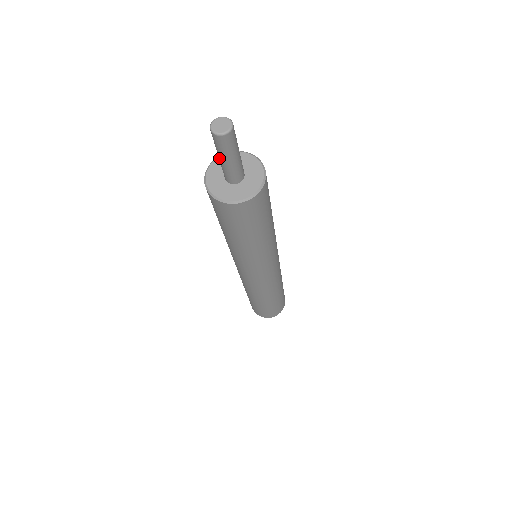
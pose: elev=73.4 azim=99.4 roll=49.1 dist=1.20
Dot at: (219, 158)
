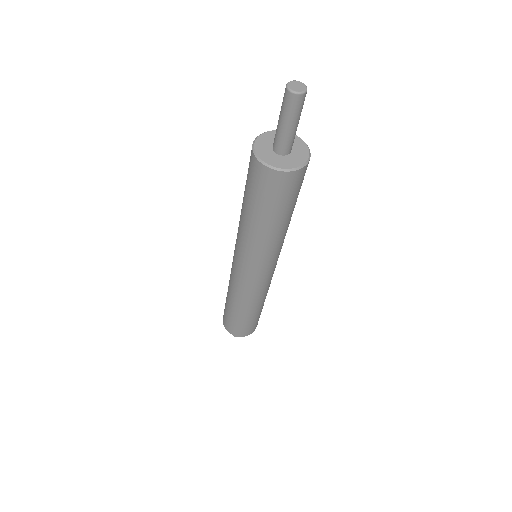
Dot at: (286, 126)
